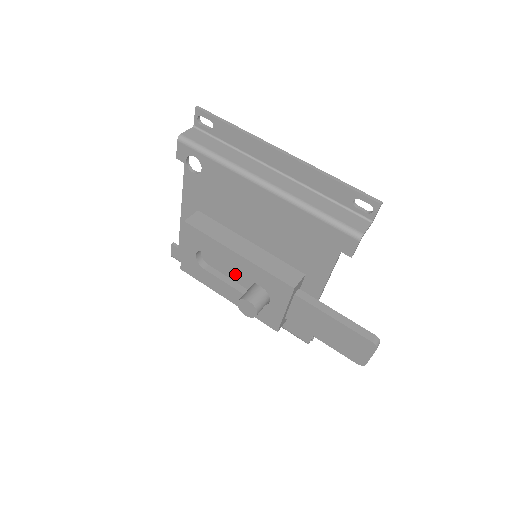
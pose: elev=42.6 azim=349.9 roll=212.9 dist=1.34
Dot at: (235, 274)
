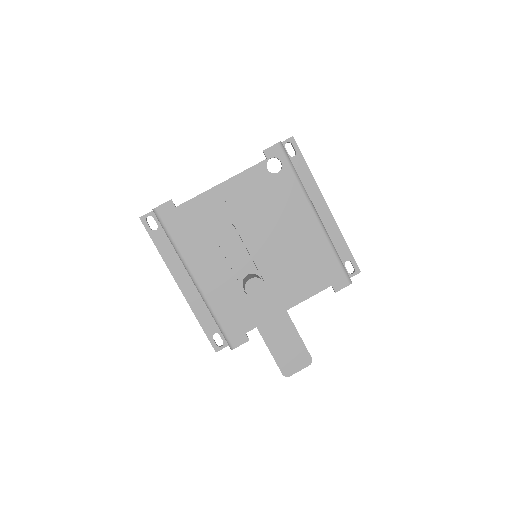
Dot at: (237, 258)
